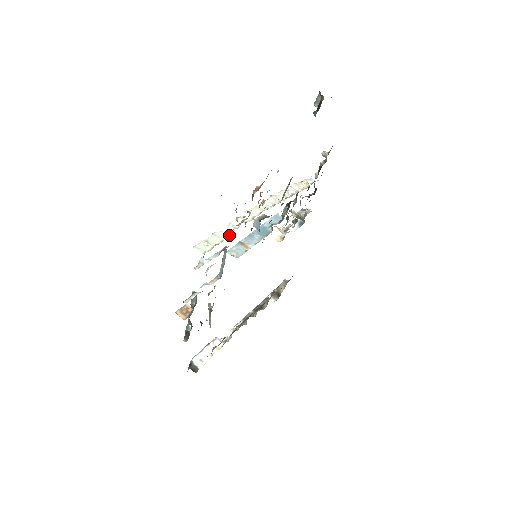
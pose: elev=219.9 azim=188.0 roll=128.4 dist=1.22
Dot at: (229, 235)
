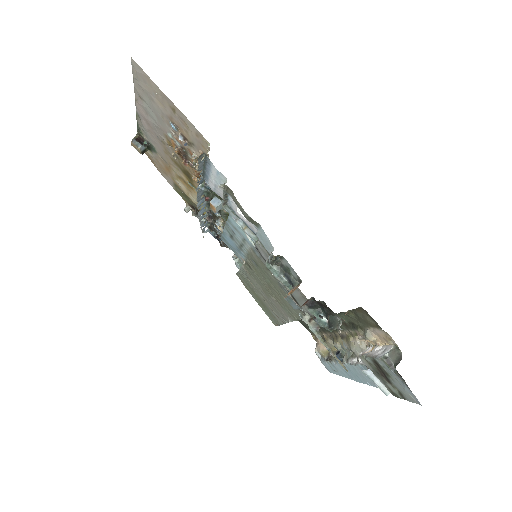
Dot at: occluded
